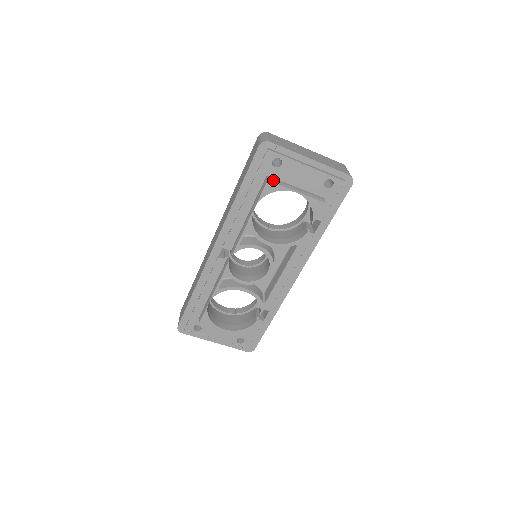
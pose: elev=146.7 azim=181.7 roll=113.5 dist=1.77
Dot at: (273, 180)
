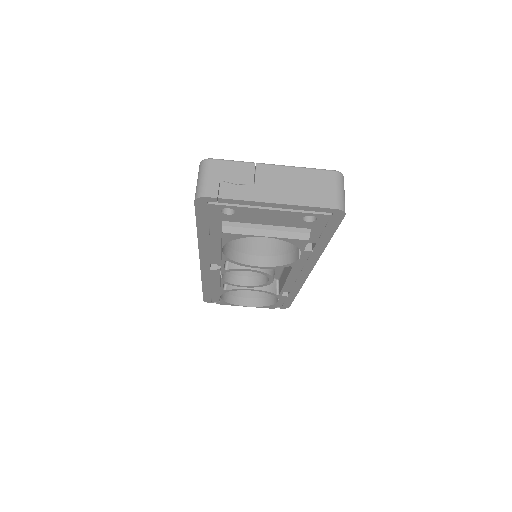
Dot at: (230, 229)
